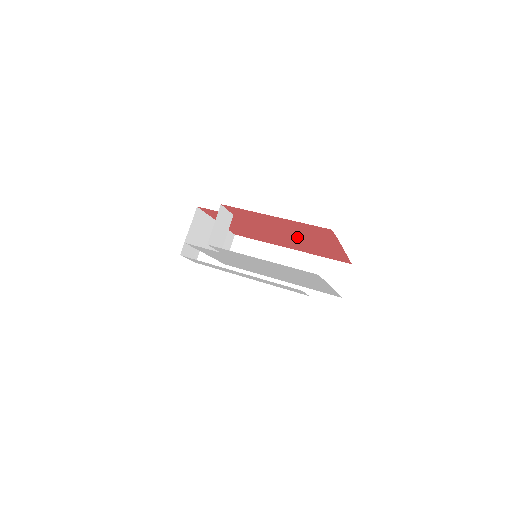
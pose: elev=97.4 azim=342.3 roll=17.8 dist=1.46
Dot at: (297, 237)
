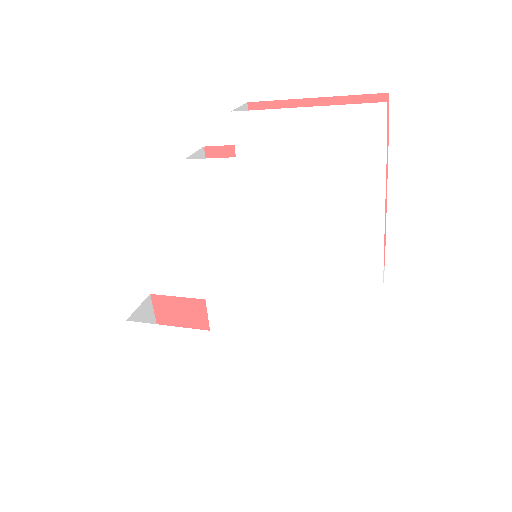
Dot at: occluded
